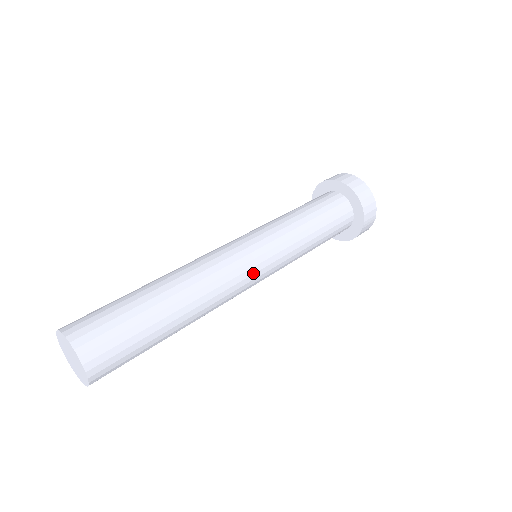
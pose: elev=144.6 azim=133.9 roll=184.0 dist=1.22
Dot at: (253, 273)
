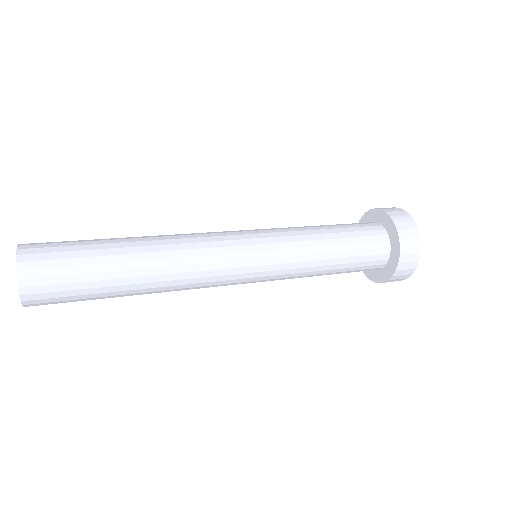
Dot at: (231, 235)
